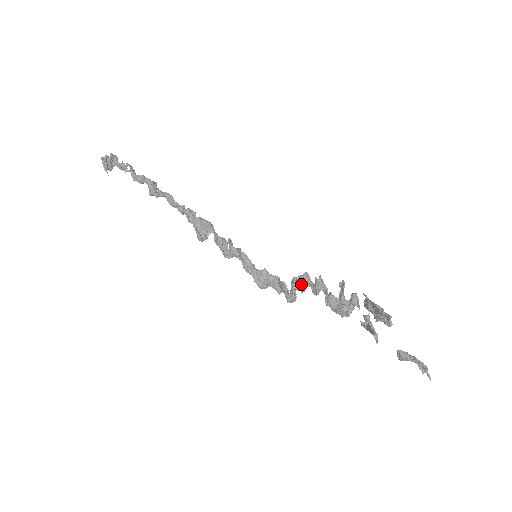
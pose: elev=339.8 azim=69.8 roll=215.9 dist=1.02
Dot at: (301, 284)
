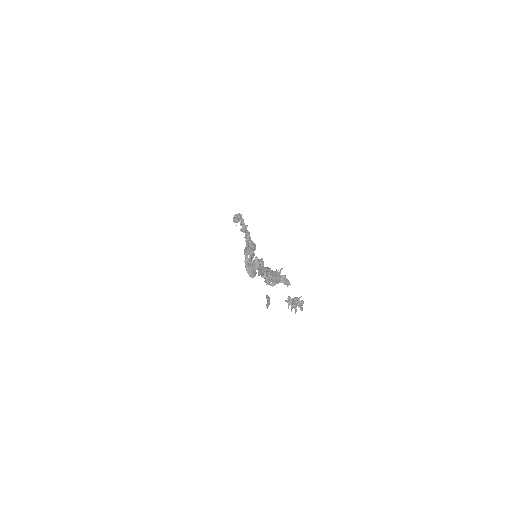
Dot at: (253, 263)
